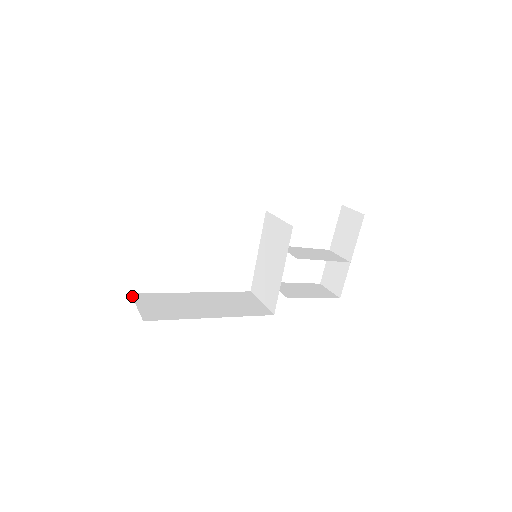
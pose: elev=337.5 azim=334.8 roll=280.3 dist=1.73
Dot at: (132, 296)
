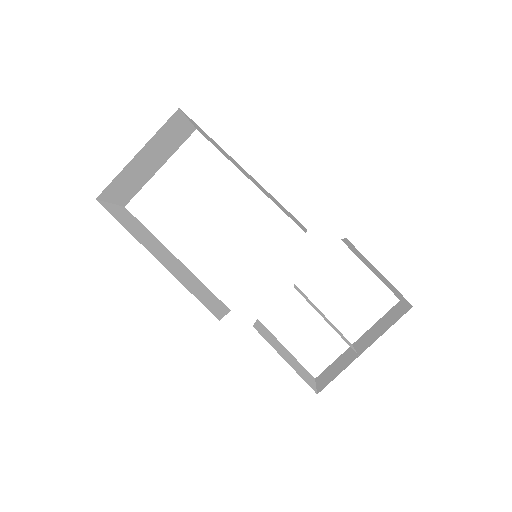
Dot at: (122, 206)
